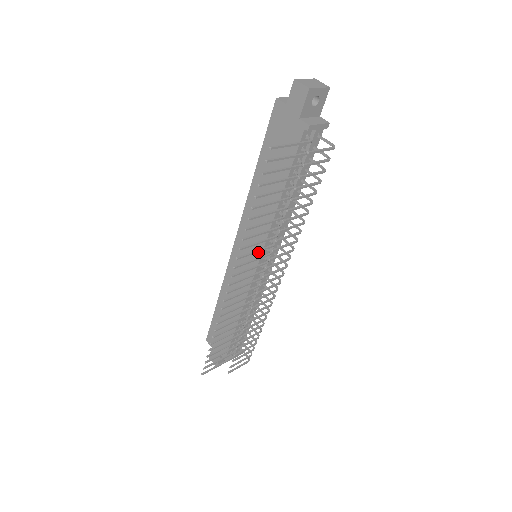
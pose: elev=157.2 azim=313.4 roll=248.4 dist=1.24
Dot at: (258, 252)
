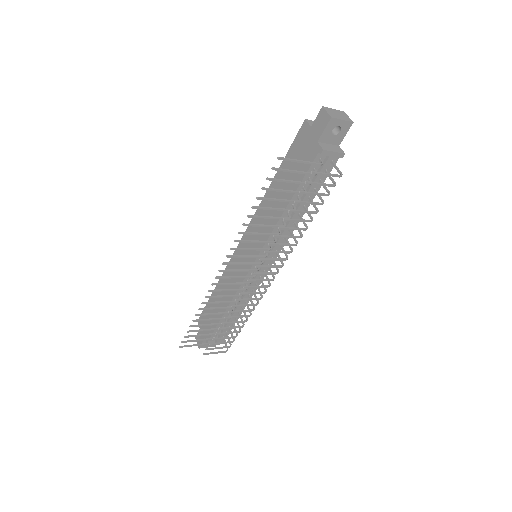
Dot at: (257, 252)
